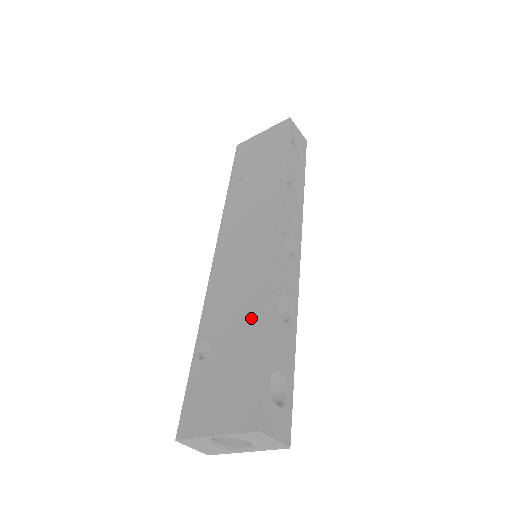
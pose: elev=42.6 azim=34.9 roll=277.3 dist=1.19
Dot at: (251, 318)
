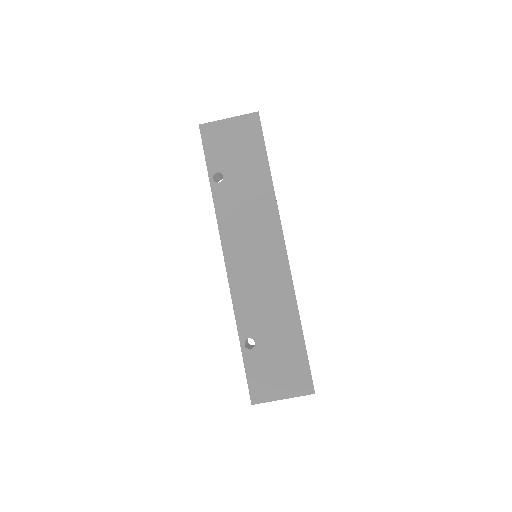
Dot at: (284, 321)
